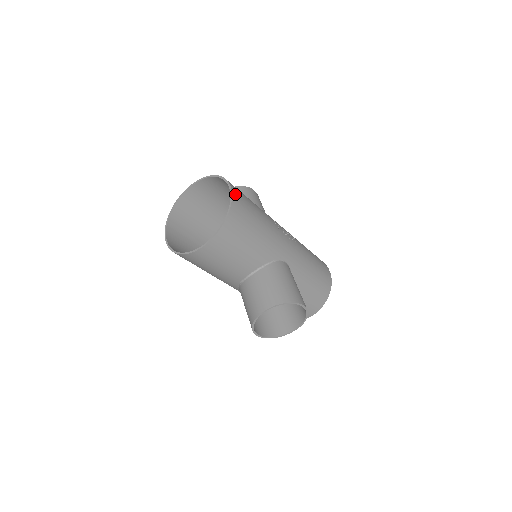
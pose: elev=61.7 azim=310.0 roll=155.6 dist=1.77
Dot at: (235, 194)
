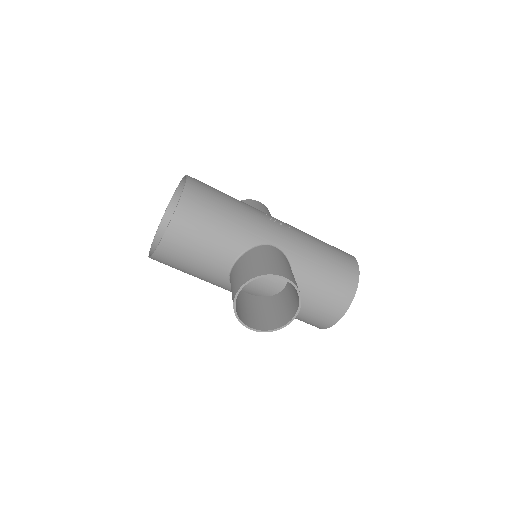
Dot at: (192, 182)
